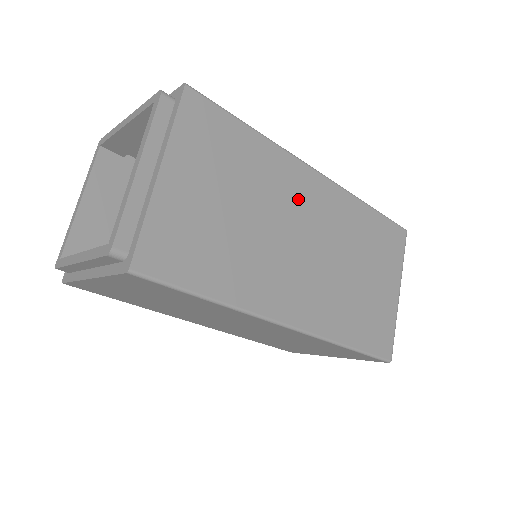
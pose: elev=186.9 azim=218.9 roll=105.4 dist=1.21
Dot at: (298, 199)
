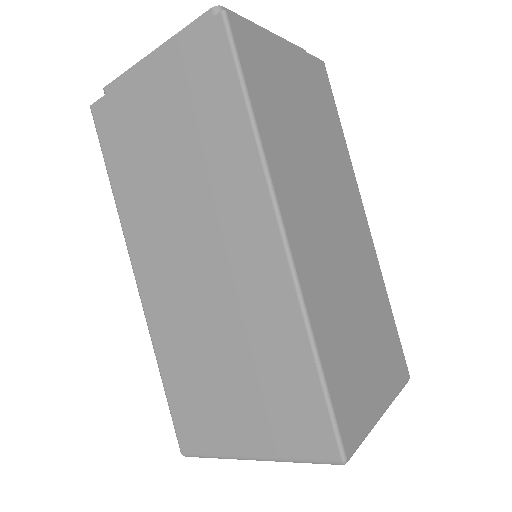
Dot at: (346, 200)
